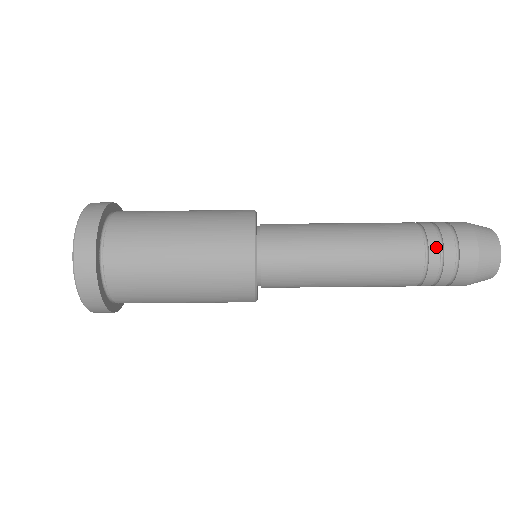
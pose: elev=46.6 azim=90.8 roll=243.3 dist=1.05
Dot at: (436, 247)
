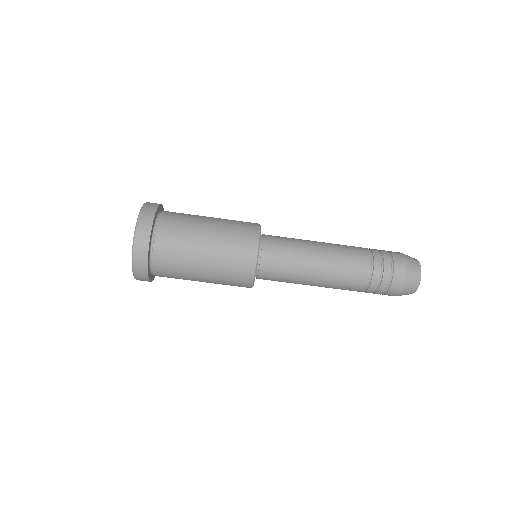
Dot at: (378, 258)
